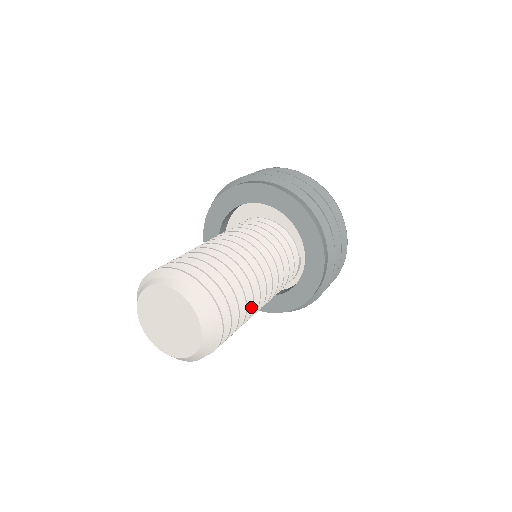
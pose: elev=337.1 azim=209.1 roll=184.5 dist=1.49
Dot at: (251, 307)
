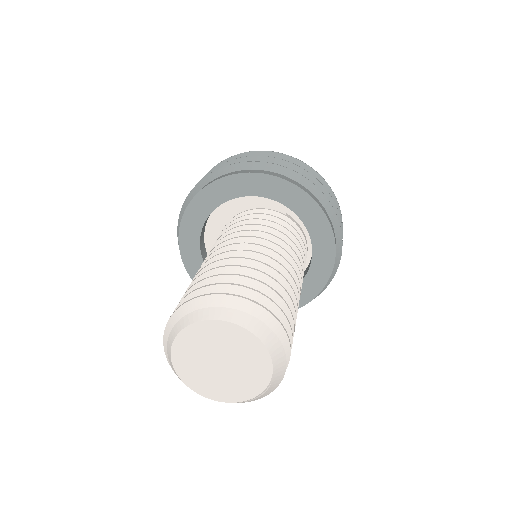
Dot at: (280, 277)
